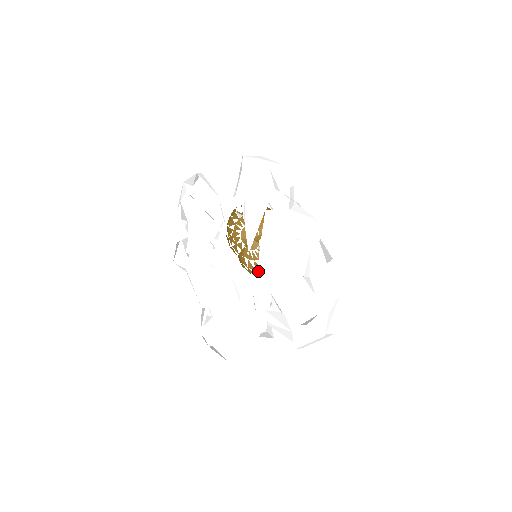
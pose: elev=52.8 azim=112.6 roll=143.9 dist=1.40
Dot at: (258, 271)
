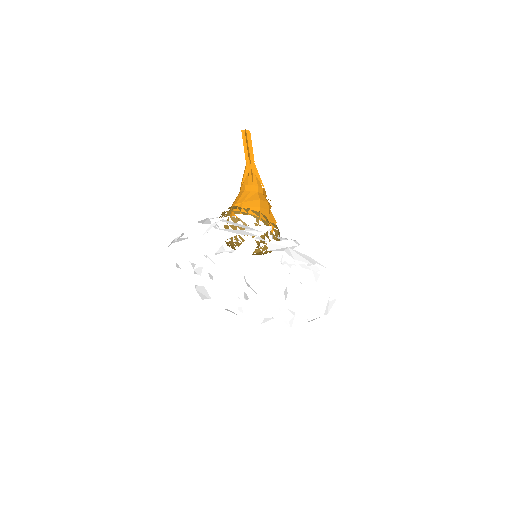
Dot at: occluded
